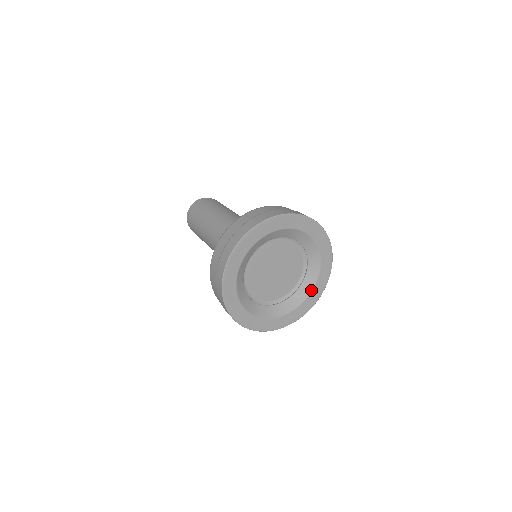
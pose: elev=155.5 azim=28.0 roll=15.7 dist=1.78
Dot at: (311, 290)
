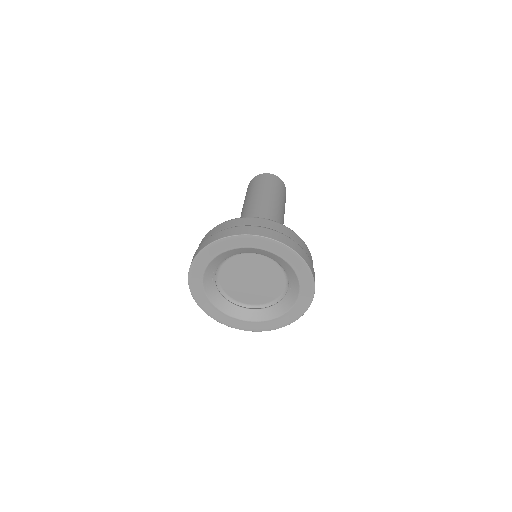
Dot at: (297, 280)
